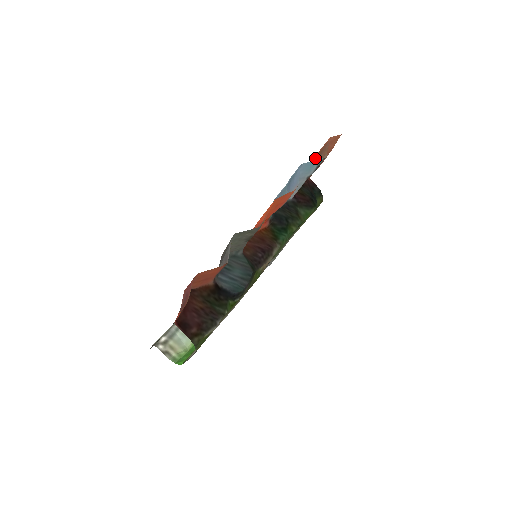
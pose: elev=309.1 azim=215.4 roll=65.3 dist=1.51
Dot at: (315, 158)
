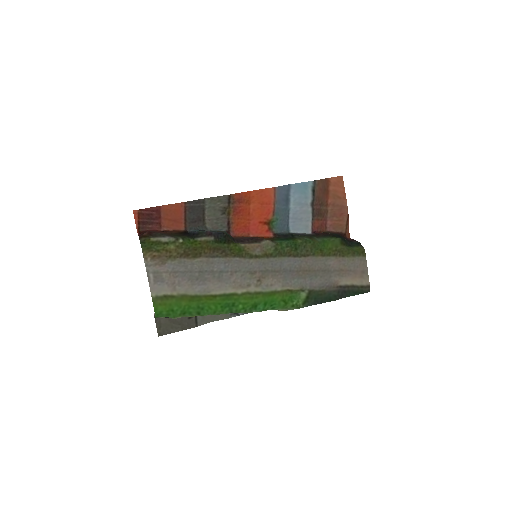
Dot at: (325, 199)
